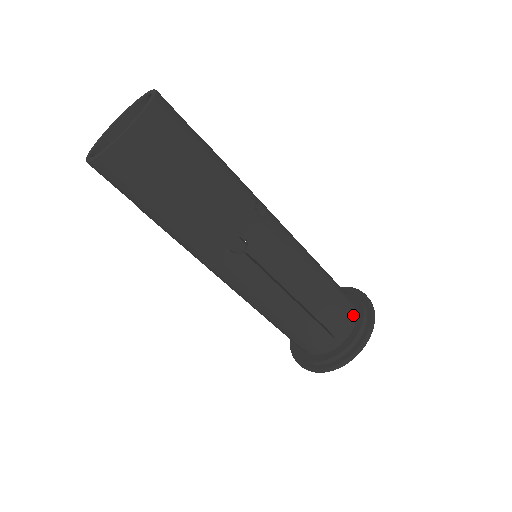
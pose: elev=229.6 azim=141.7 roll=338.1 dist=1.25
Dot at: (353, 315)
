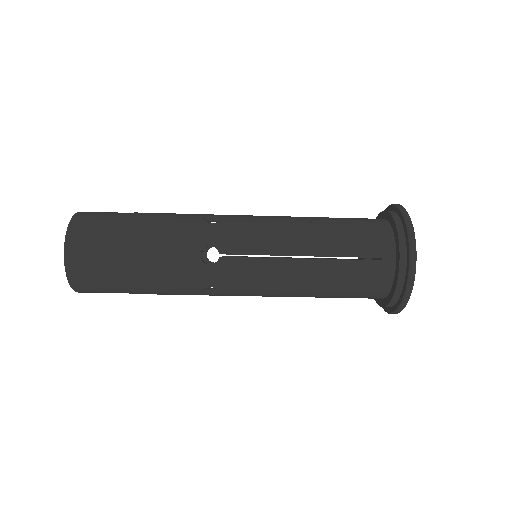
Dot at: (388, 268)
